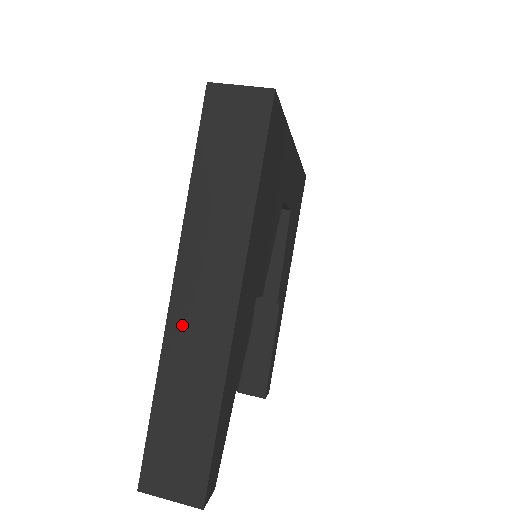
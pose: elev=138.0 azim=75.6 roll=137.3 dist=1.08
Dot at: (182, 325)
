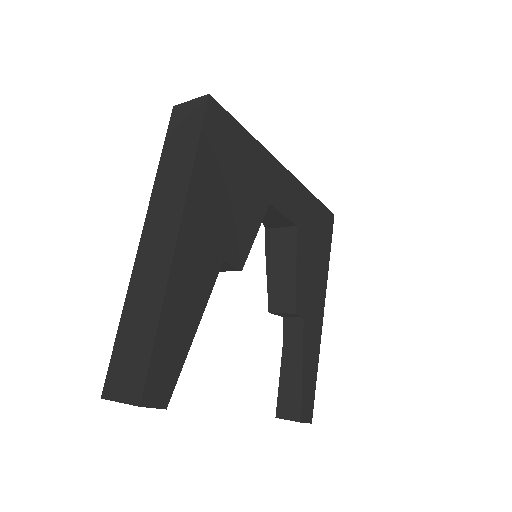
Dot at: (143, 261)
